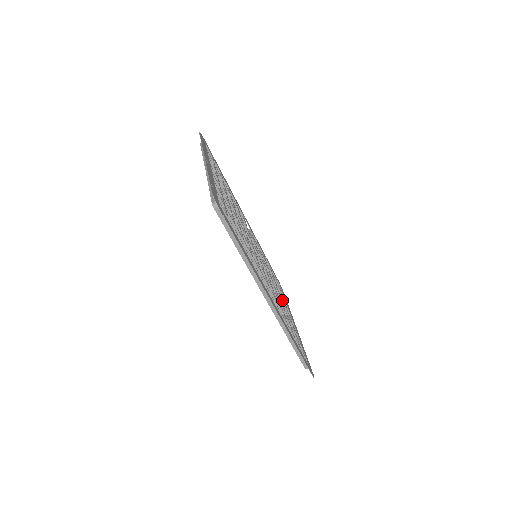
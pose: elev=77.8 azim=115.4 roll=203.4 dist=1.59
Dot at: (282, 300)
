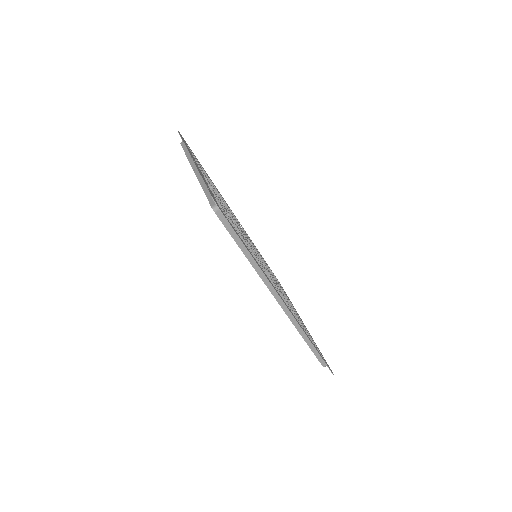
Dot at: occluded
